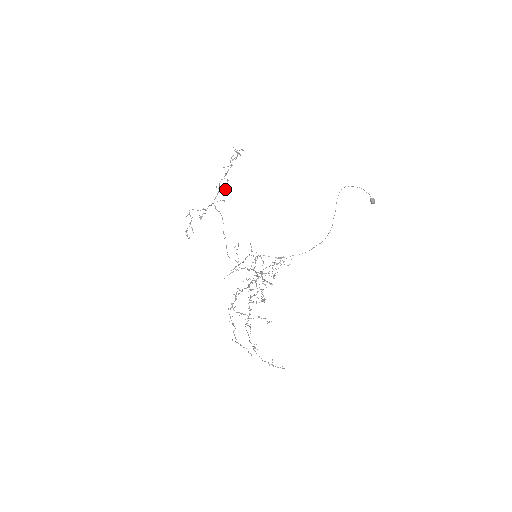
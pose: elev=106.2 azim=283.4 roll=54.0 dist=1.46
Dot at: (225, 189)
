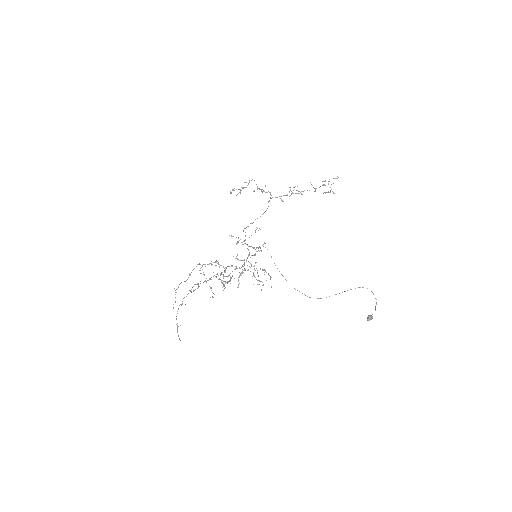
Dot at: (295, 193)
